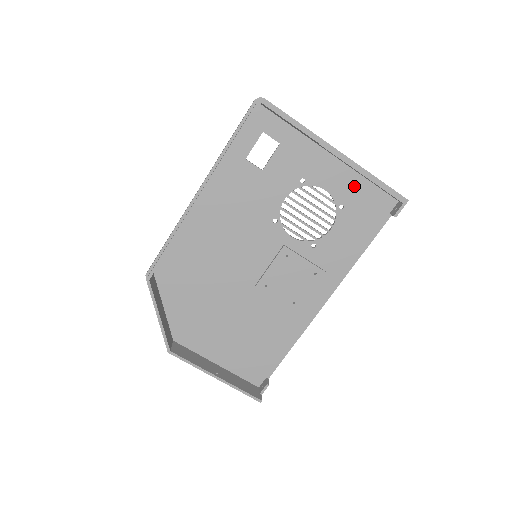
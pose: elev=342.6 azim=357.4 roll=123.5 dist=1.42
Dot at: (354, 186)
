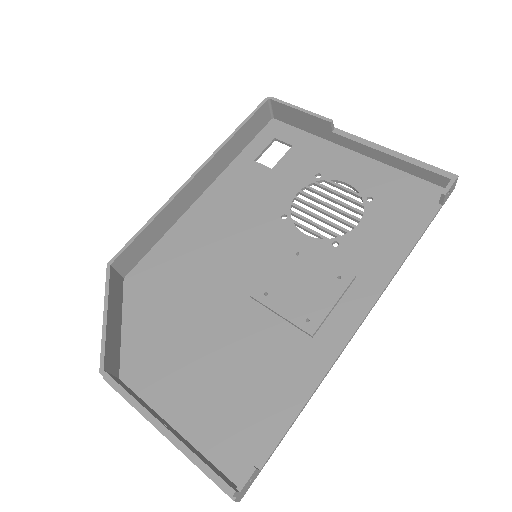
Dot at: (383, 177)
